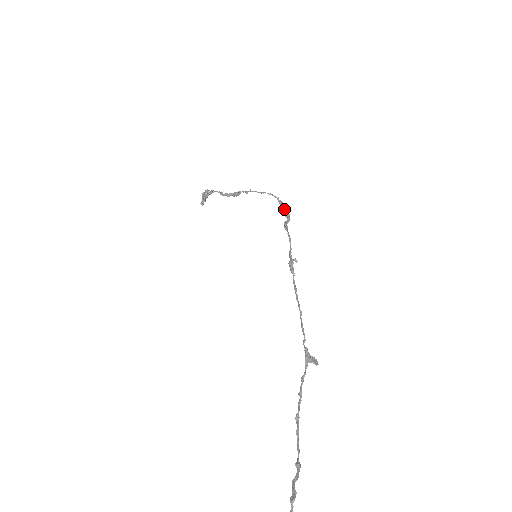
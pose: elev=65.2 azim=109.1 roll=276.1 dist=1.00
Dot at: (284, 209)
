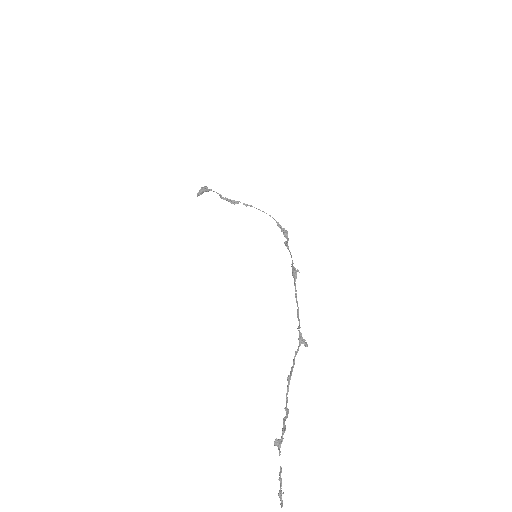
Dot at: (284, 232)
